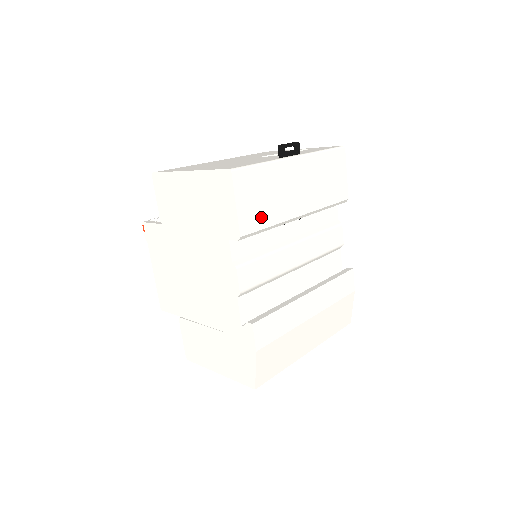
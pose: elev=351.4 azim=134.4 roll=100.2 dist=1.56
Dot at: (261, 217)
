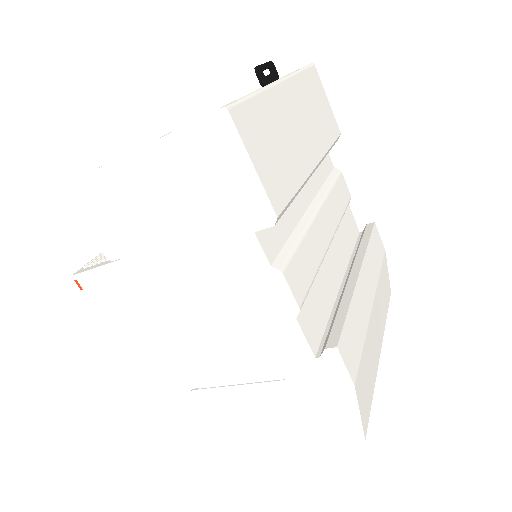
Dot at: (284, 179)
